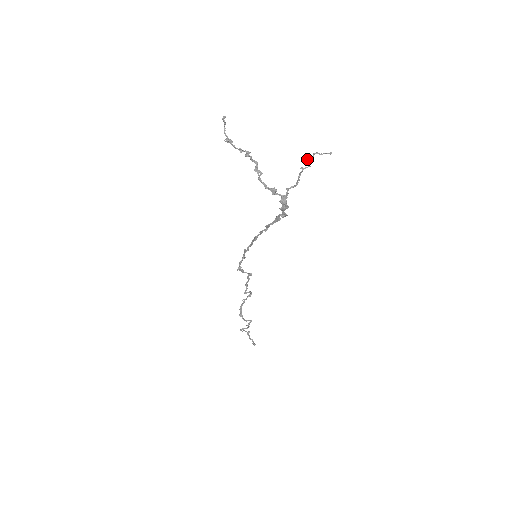
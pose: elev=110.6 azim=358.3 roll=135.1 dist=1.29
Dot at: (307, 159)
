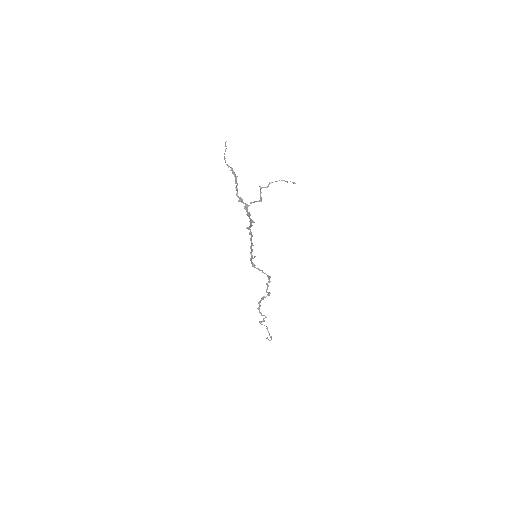
Dot at: occluded
